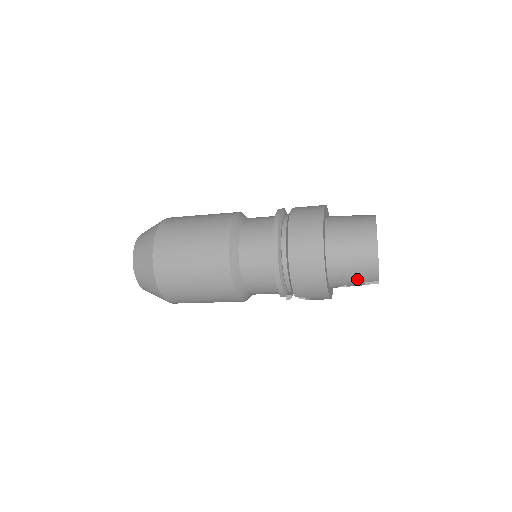
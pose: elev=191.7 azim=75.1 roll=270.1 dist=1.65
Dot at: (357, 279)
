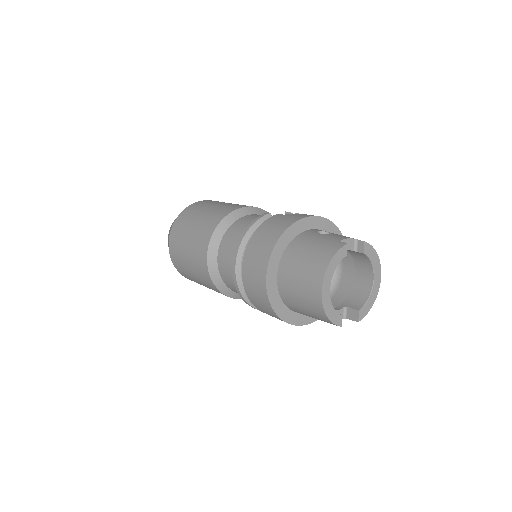
Dot at: occluded
